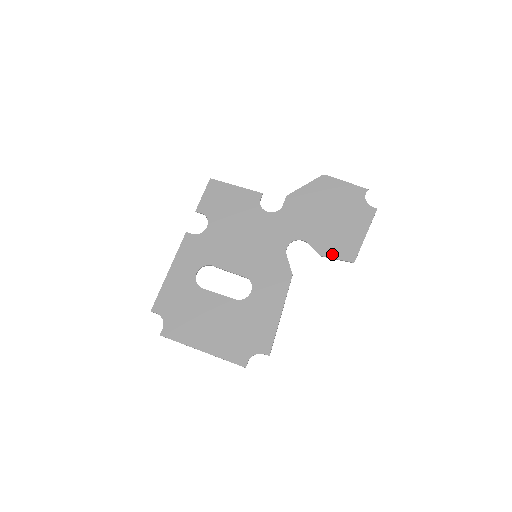
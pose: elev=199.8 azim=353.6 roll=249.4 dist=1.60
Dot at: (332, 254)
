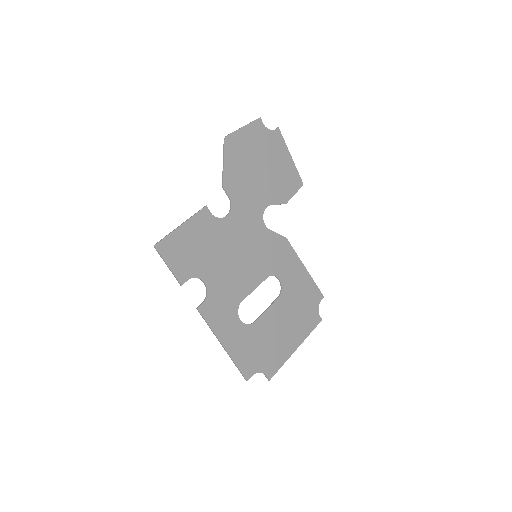
Dot at: (290, 194)
